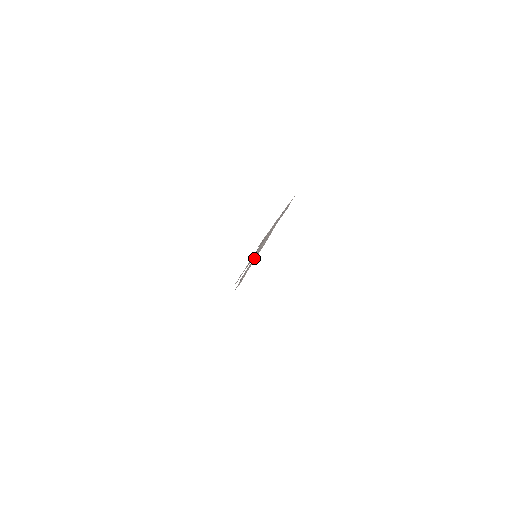
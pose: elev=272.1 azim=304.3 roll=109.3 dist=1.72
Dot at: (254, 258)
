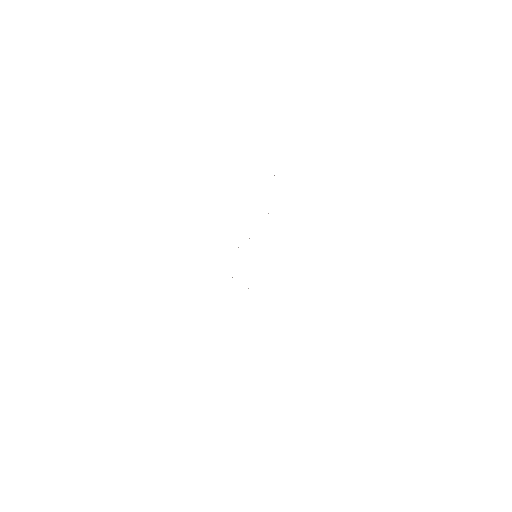
Dot at: occluded
